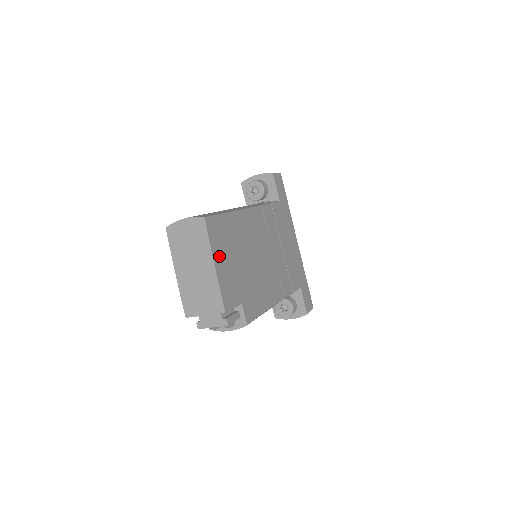
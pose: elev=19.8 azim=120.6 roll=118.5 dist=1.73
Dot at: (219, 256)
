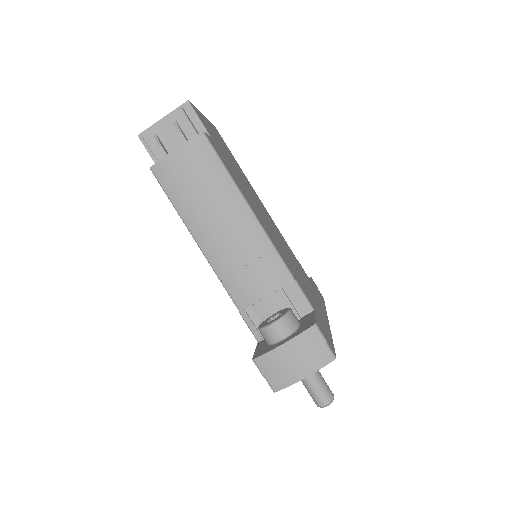
Dot at: (212, 128)
